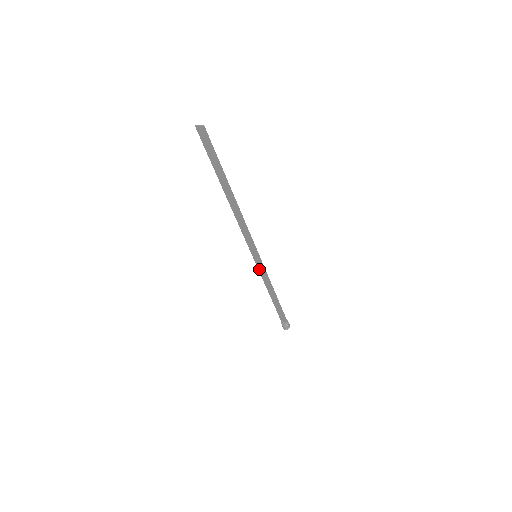
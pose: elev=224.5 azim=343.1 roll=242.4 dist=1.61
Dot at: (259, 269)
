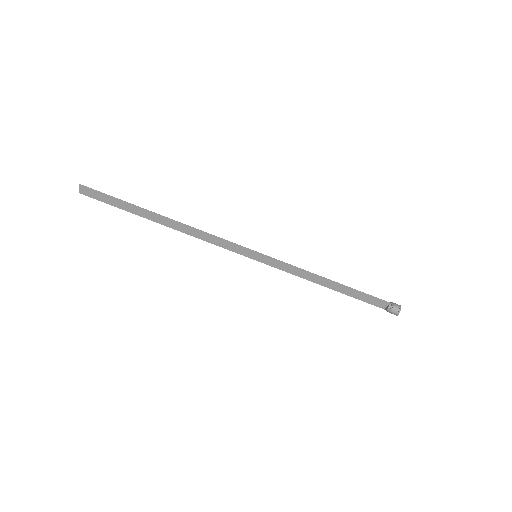
Dot at: (278, 268)
